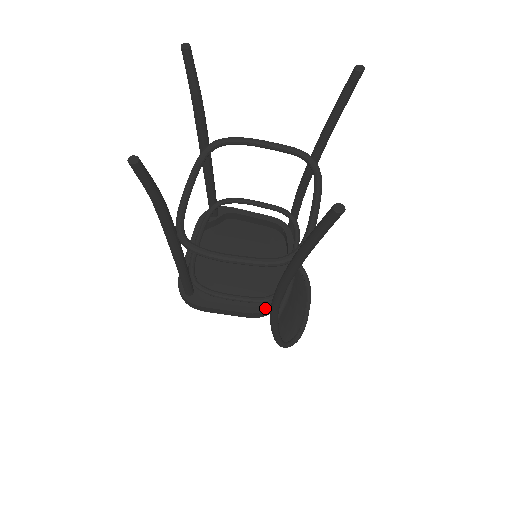
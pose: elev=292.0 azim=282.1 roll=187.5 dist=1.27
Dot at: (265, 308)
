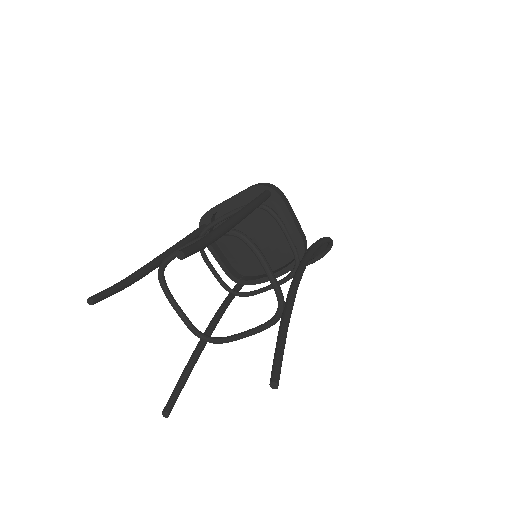
Dot at: (236, 280)
